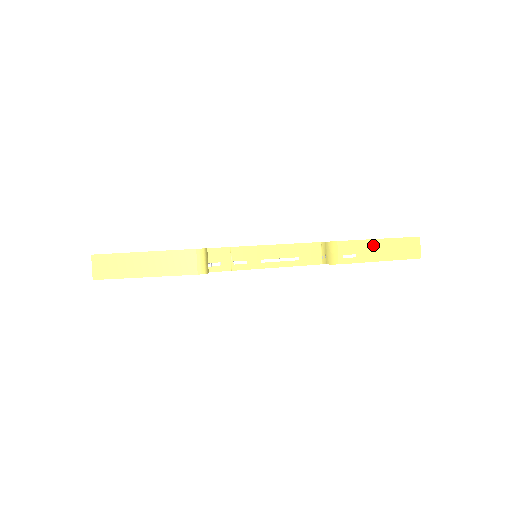
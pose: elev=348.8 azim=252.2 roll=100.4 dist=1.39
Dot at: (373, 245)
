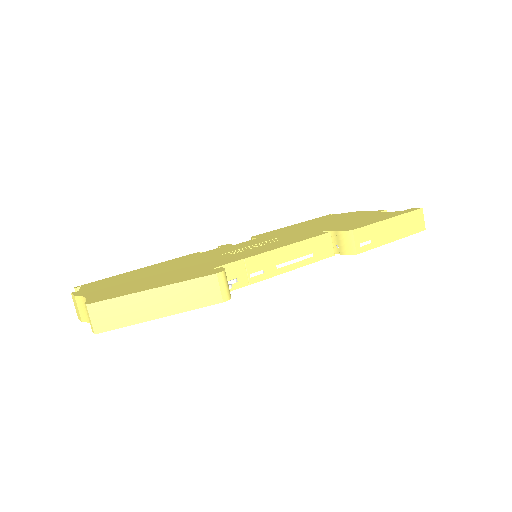
Dot at: (384, 226)
